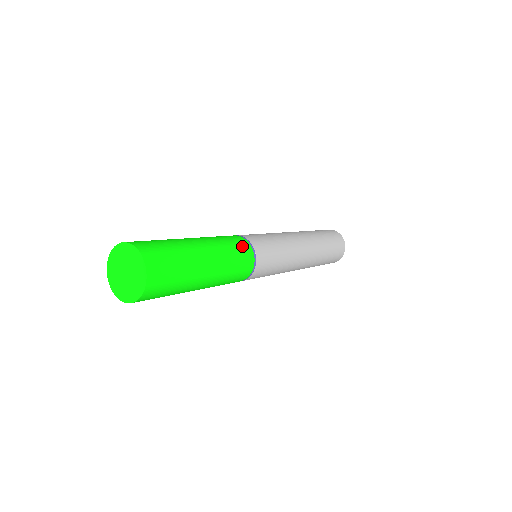
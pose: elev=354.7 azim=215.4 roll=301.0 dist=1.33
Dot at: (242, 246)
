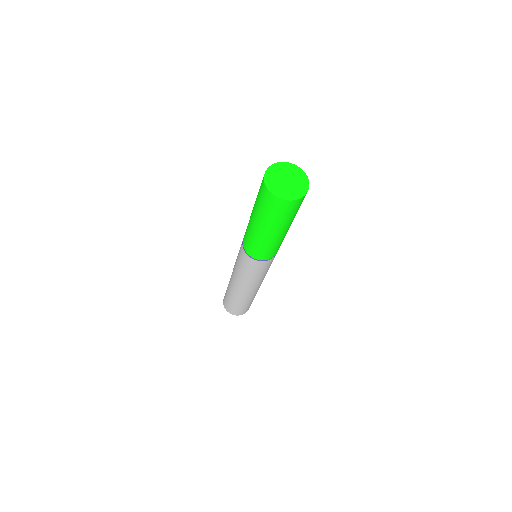
Dot at: occluded
